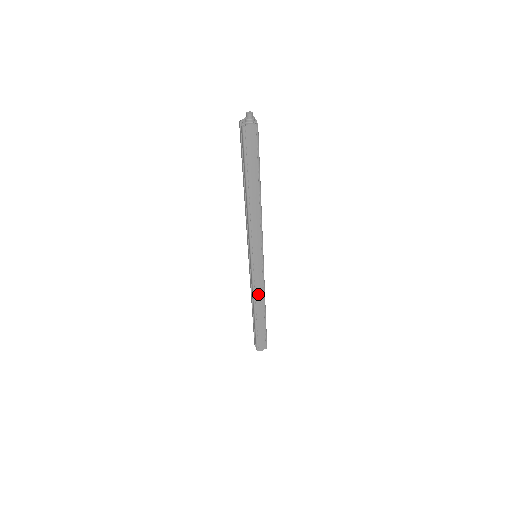
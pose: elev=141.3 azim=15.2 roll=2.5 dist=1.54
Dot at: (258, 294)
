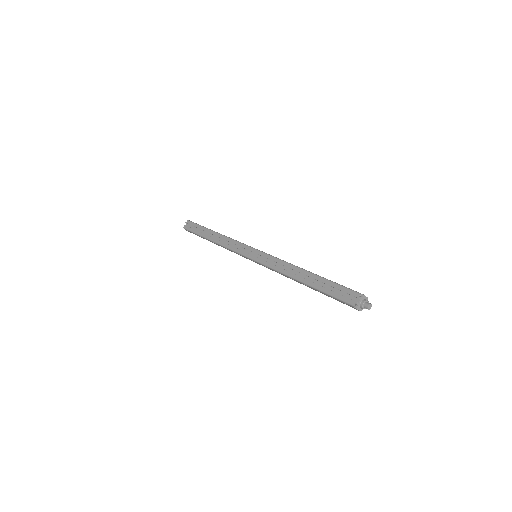
Dot at: (227, 249)
